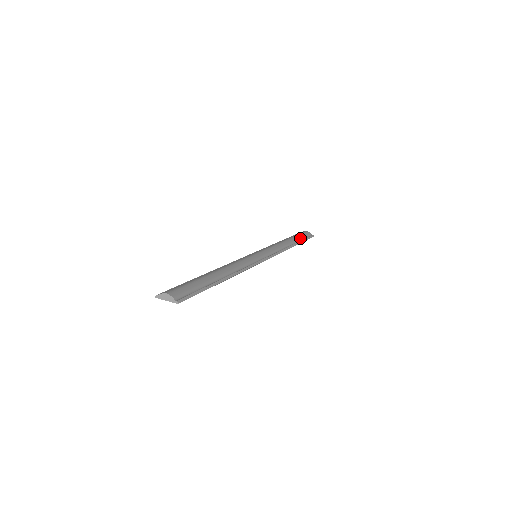
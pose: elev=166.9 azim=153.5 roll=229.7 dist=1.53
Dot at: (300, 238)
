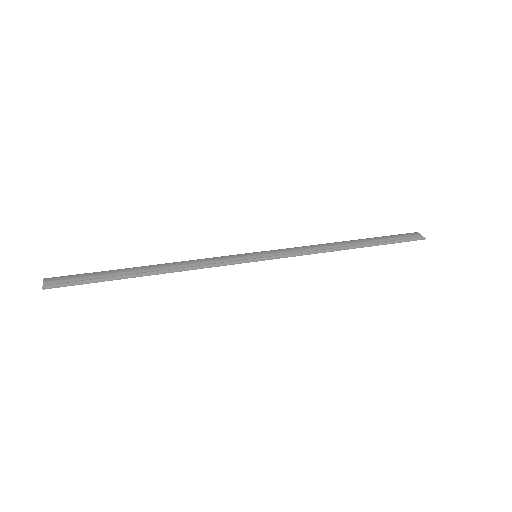
Dot at: (383, 239)
